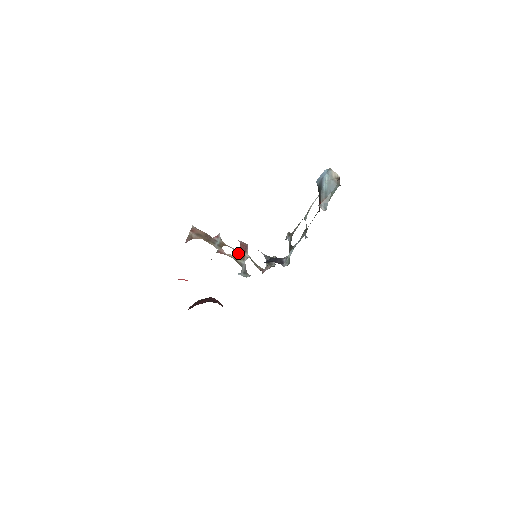
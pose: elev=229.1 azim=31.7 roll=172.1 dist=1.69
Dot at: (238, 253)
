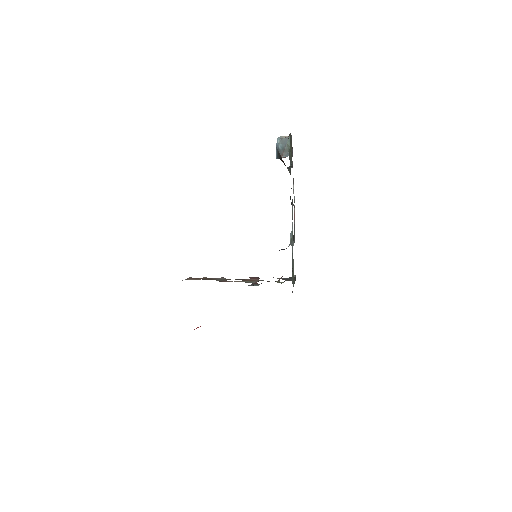
Dot at: (247, 280)
